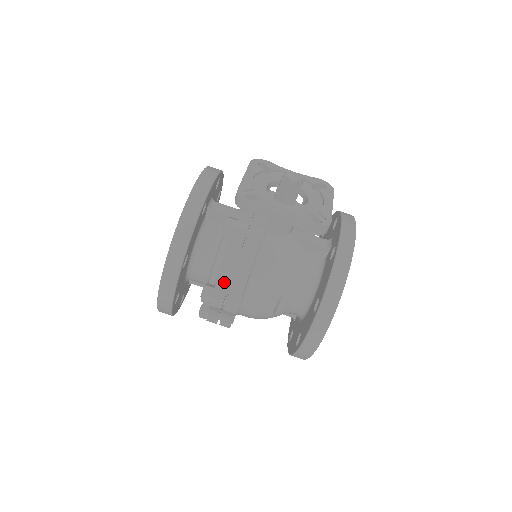
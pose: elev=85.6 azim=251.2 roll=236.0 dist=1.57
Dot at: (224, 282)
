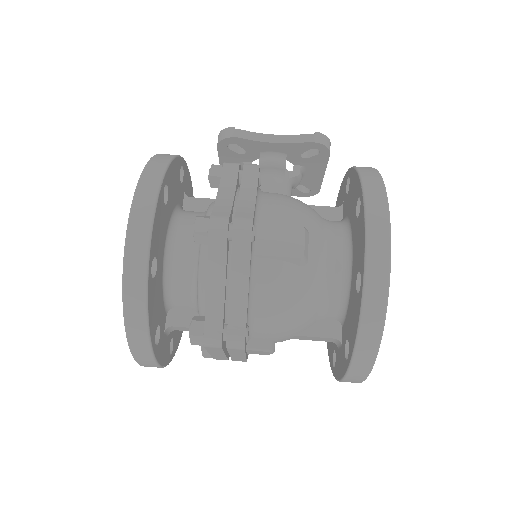
Dot at: (224, 206)
